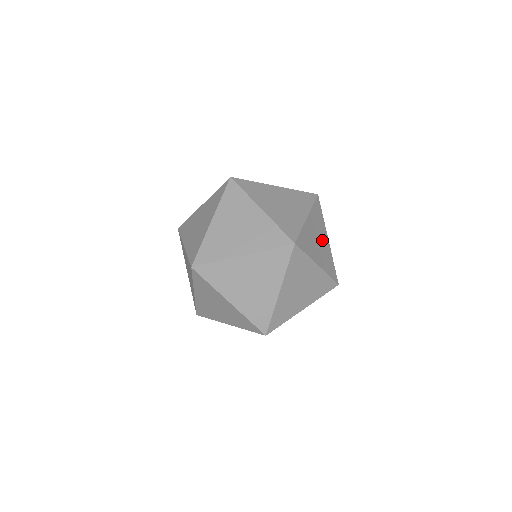
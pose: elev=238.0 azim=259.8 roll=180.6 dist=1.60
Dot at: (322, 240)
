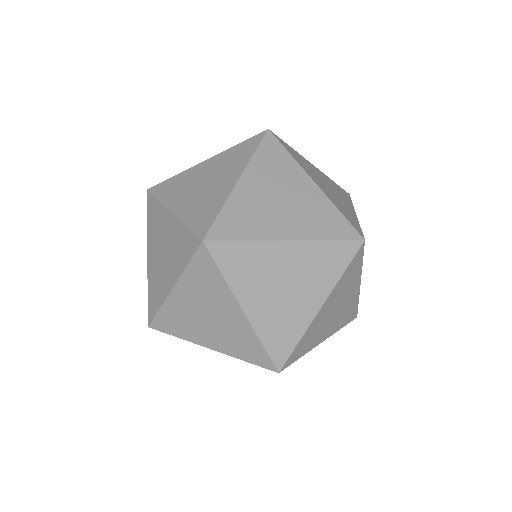
Dot at: occluded
